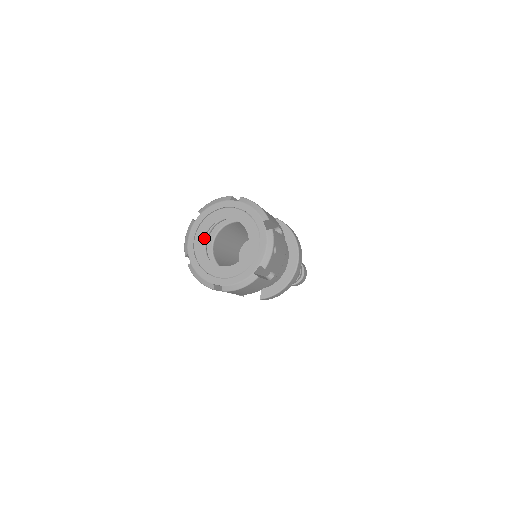
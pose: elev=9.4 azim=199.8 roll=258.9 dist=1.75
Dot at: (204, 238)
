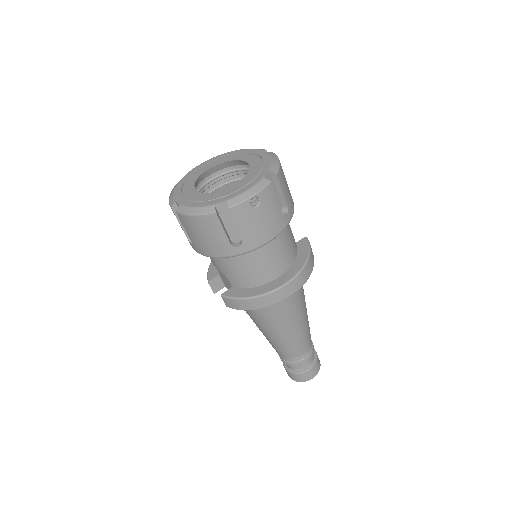
Dot at: (210, 168)
